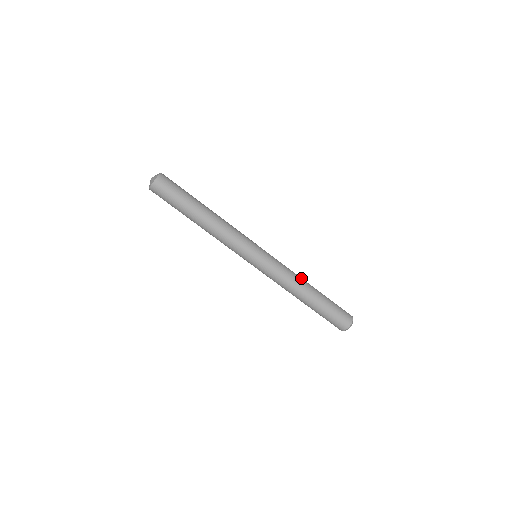
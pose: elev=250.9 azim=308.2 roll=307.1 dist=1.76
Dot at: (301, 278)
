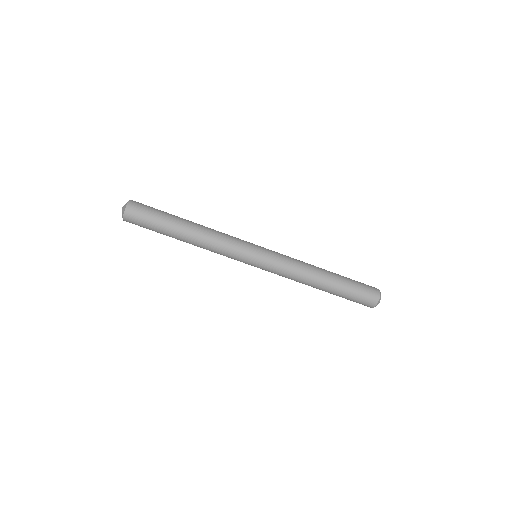
Dot at: (310, 264)
